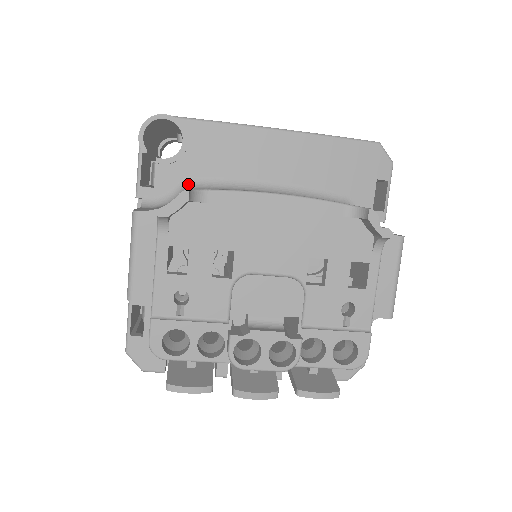
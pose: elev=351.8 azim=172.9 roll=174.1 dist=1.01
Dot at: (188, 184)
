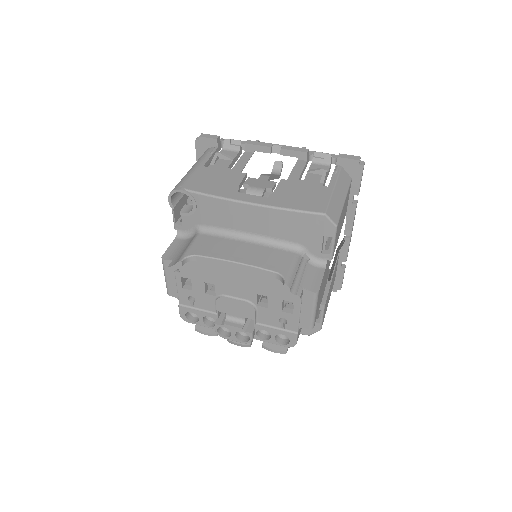
Dot at: (200, 228)
